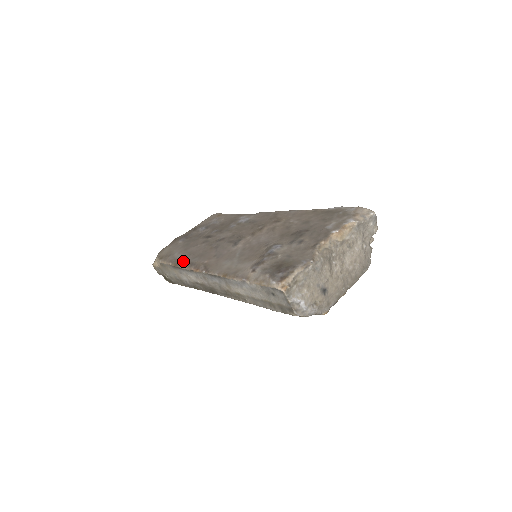
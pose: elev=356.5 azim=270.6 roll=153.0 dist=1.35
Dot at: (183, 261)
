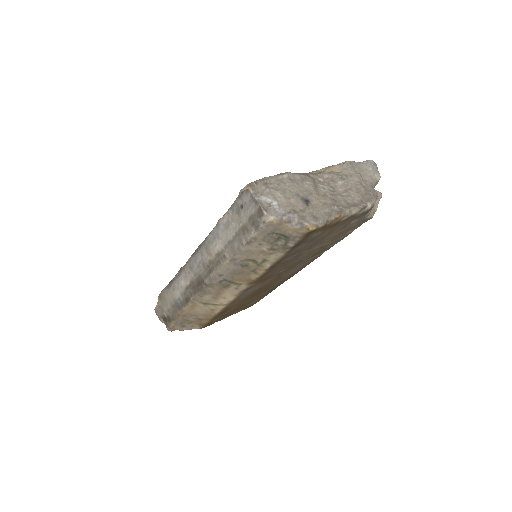
Dot at: occluded
